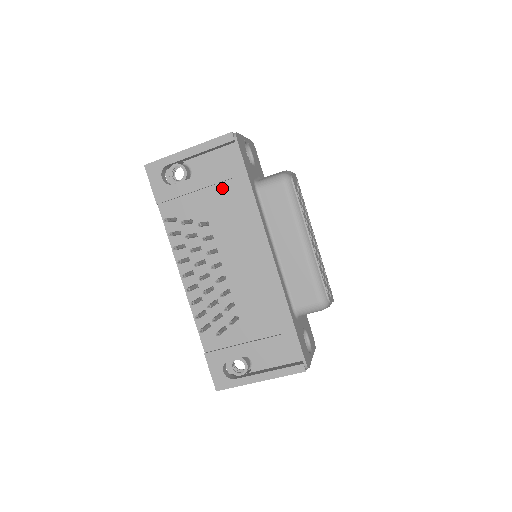
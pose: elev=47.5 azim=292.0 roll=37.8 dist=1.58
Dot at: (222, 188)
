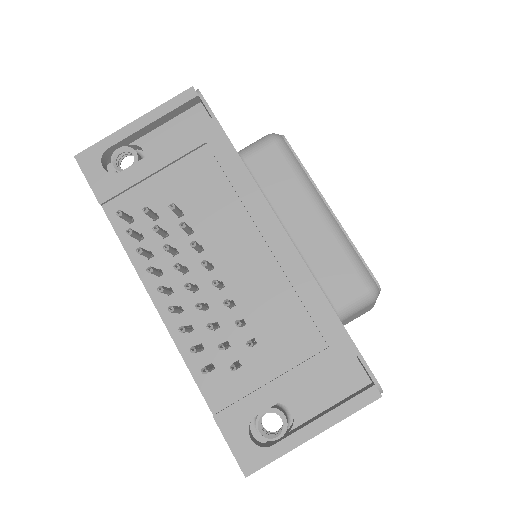
Dot at: (193, 161)
